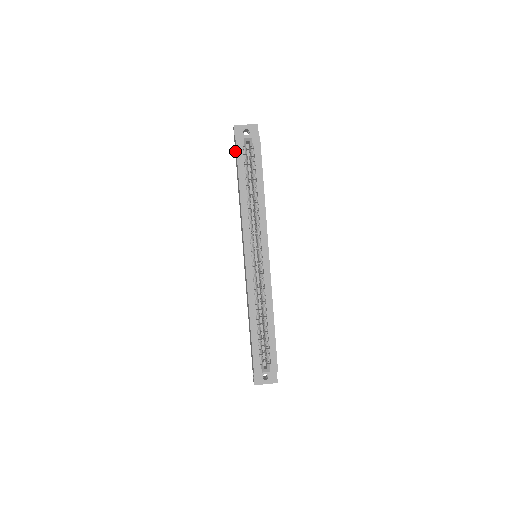
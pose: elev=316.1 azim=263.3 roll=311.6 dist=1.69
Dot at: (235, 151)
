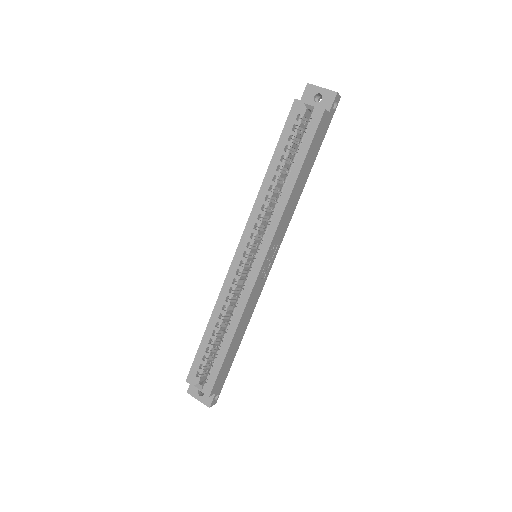
Dot at: occluded
